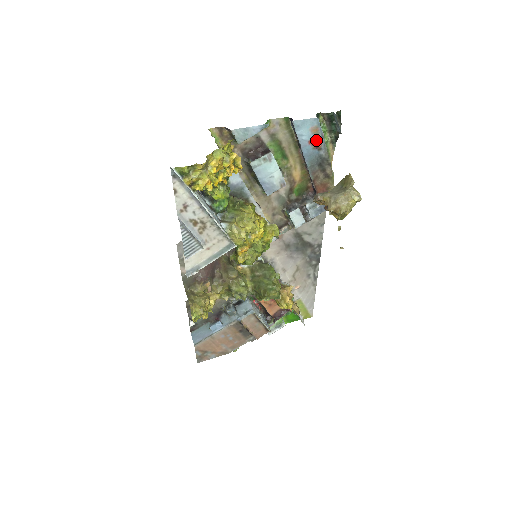
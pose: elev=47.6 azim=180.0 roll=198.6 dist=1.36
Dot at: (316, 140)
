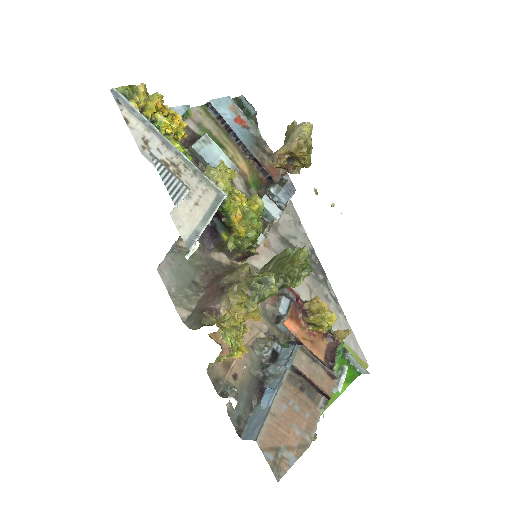
Dot at: (240, 119)
